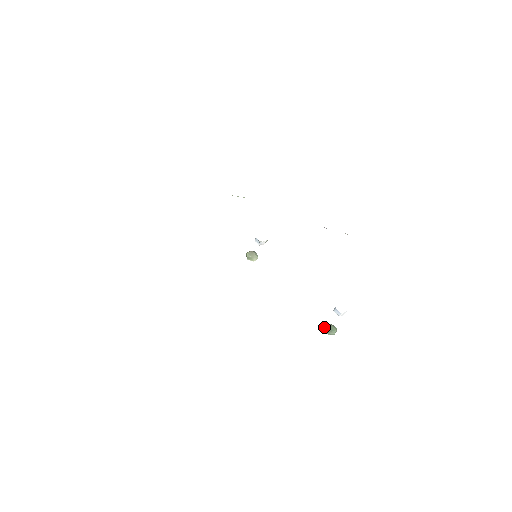
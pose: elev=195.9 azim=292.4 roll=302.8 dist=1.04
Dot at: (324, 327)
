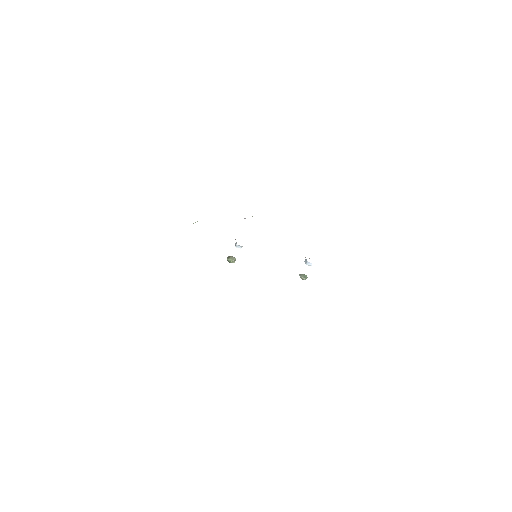
Dot at: occluded
